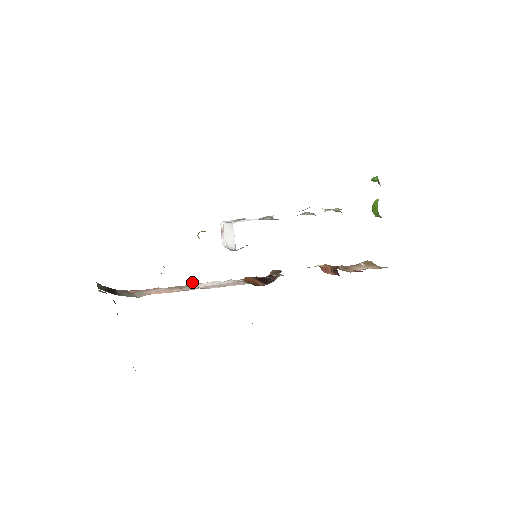
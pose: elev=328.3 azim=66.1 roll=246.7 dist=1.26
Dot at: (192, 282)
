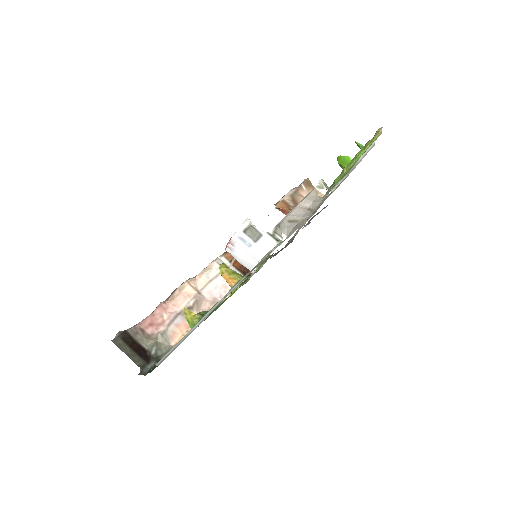
Dot at: (190, 285)
